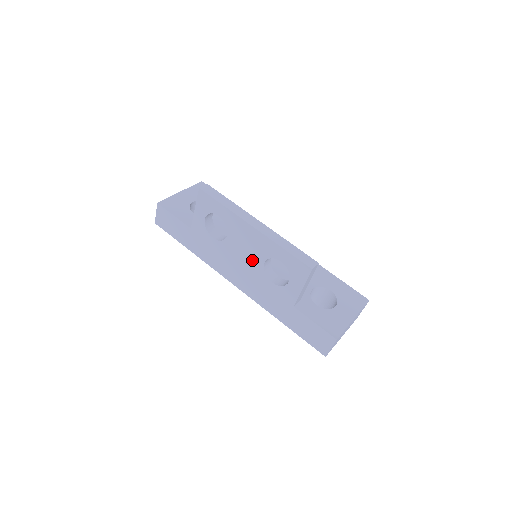
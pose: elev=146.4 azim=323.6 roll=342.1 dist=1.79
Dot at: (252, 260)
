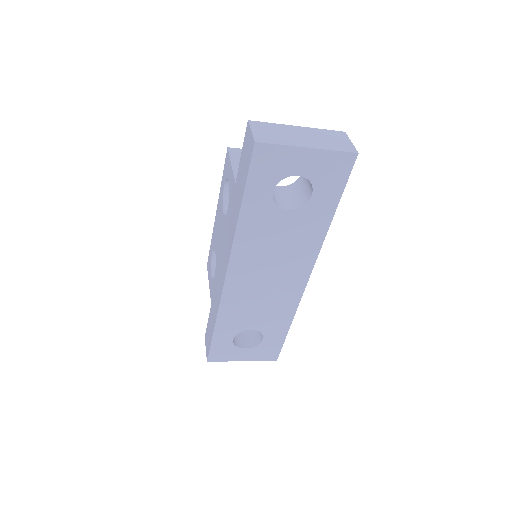
Dot at: (222, 228)
